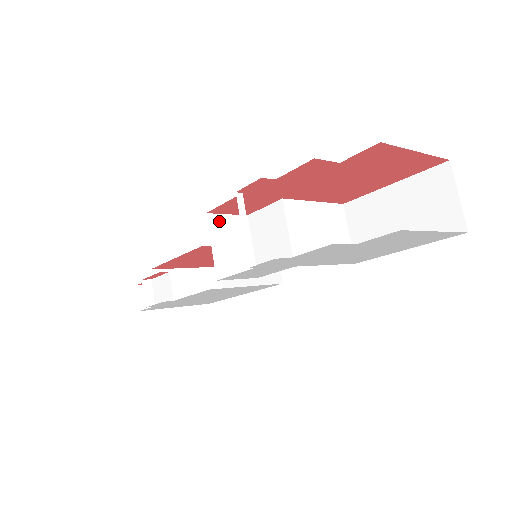
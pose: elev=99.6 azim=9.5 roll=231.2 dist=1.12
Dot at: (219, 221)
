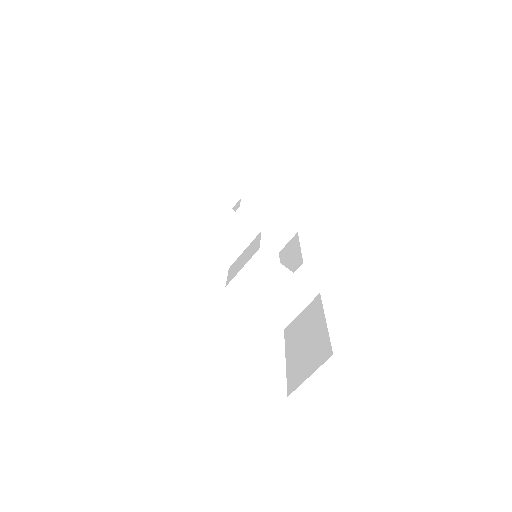
Dot at: (234, 217)
